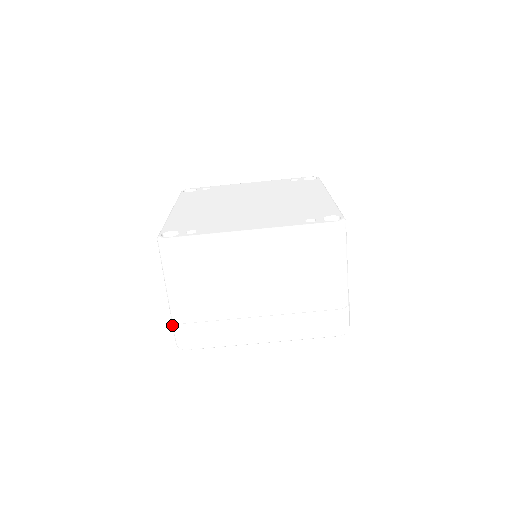
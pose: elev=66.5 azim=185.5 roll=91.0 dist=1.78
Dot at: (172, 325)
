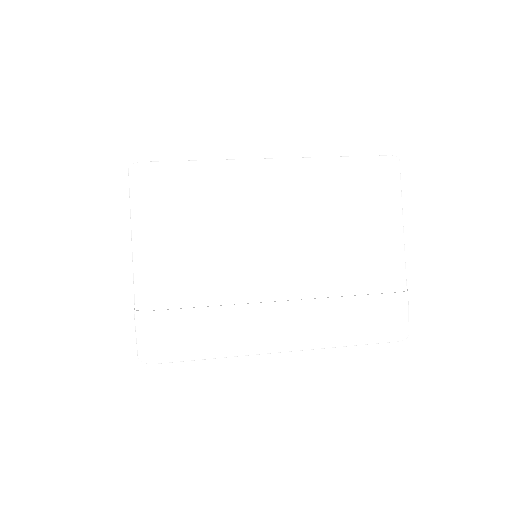
Dot at: (135, 318)
